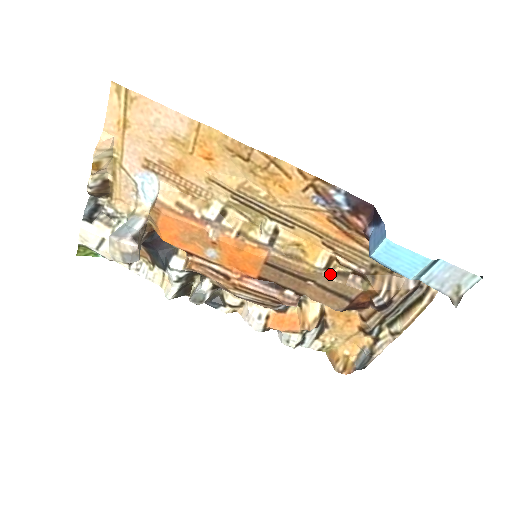
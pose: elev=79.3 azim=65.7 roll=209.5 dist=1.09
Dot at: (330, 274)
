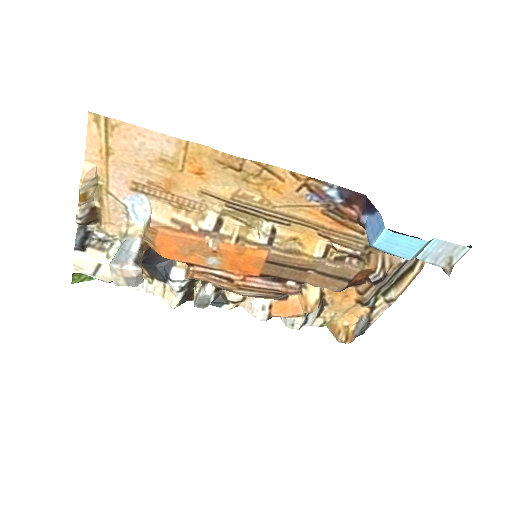
Dot at: (328, 261)
